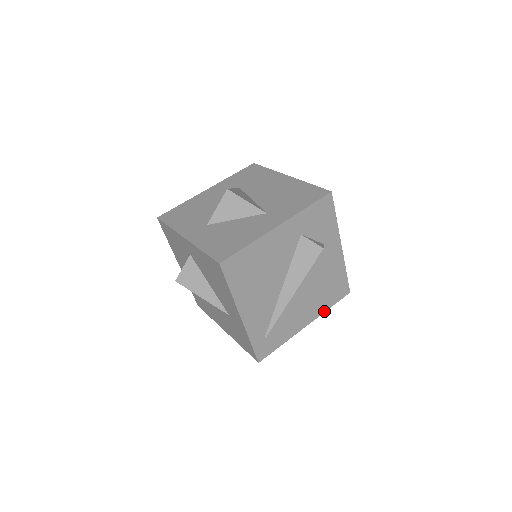
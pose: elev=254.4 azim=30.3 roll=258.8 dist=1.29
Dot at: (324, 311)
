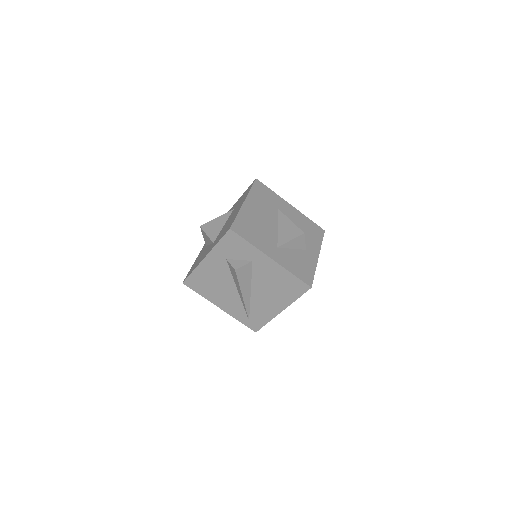
Dot at: (292, 302)
